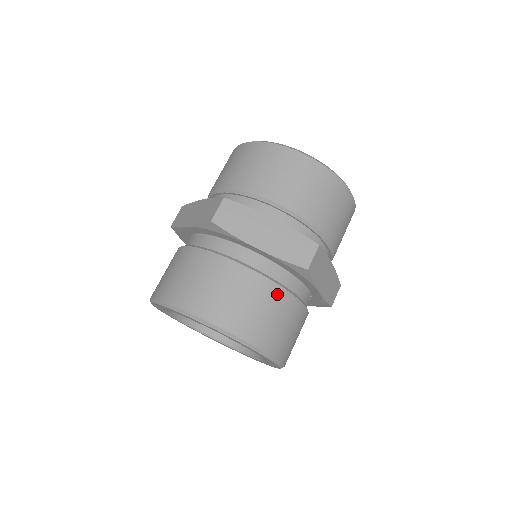
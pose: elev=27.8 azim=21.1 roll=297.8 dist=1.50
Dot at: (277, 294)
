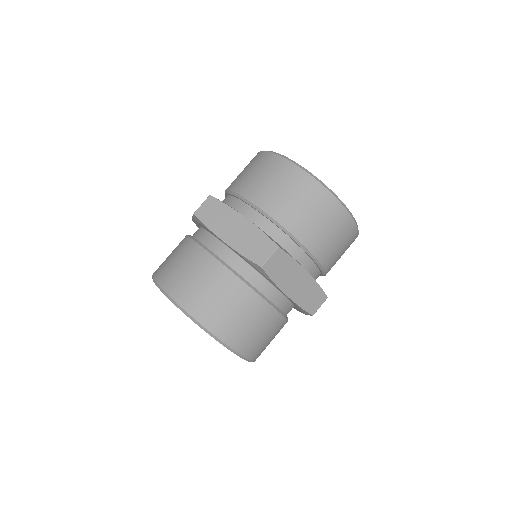
Dot at: (281, 324)
